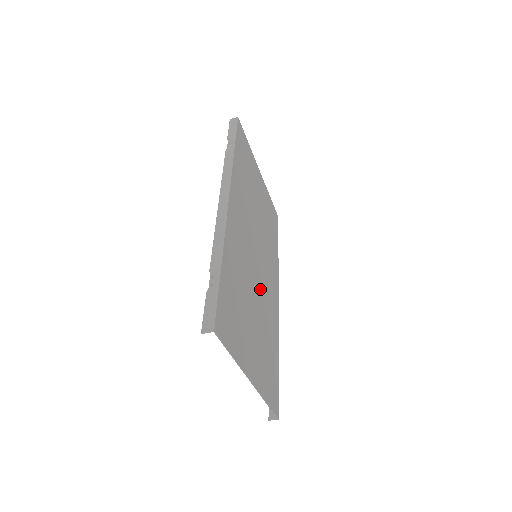
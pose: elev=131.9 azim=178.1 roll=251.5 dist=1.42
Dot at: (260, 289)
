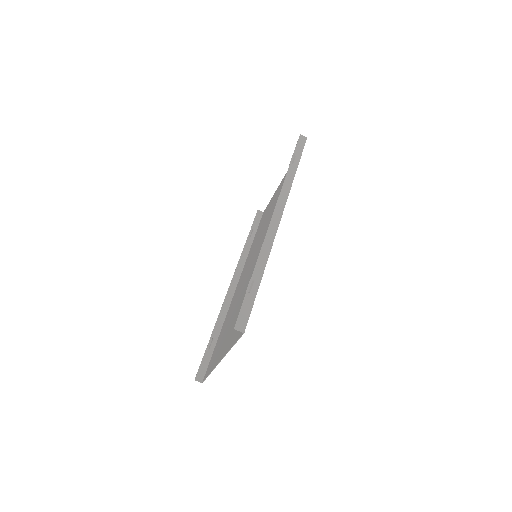
Dot at: (245, 283)
